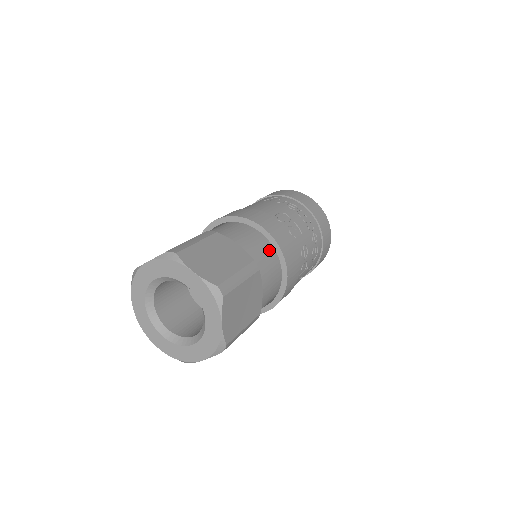
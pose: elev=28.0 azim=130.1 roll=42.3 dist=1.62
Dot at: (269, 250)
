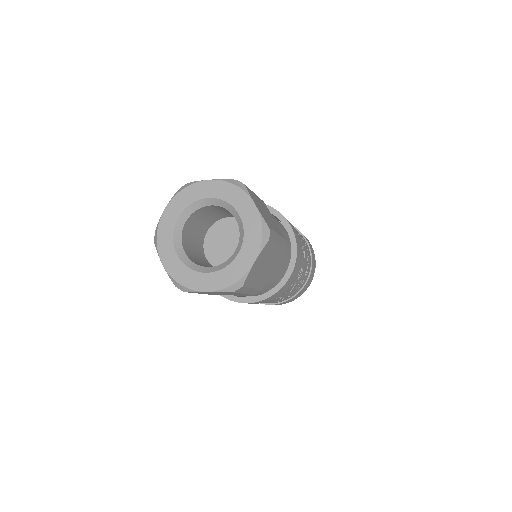
Dot at: (288, 246)
